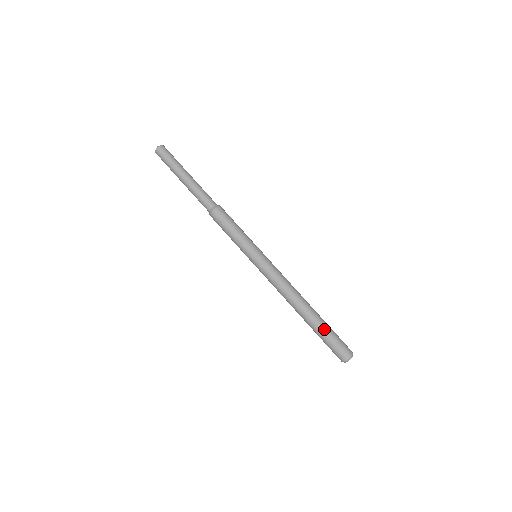
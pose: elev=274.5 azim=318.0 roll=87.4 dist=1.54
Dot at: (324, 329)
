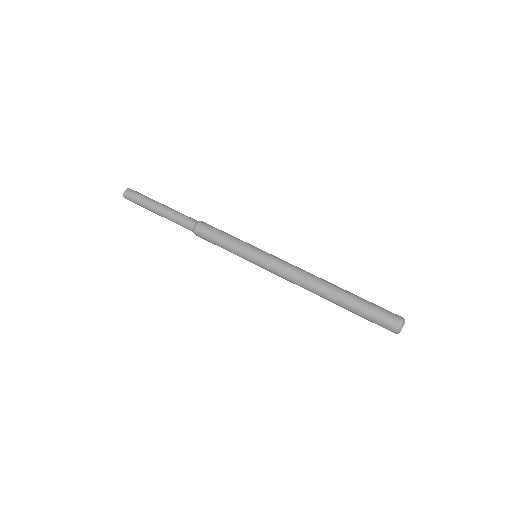
Dot at: (356, 307)
